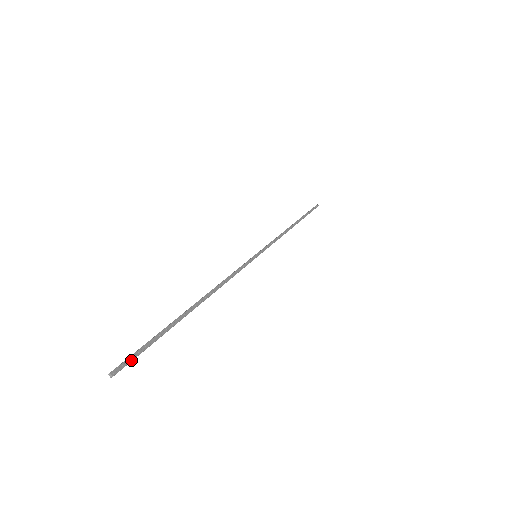
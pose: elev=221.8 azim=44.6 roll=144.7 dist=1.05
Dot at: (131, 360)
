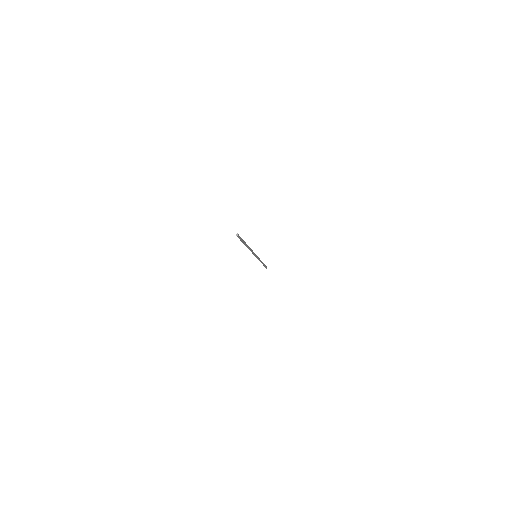
Dot at: (240, 237)
